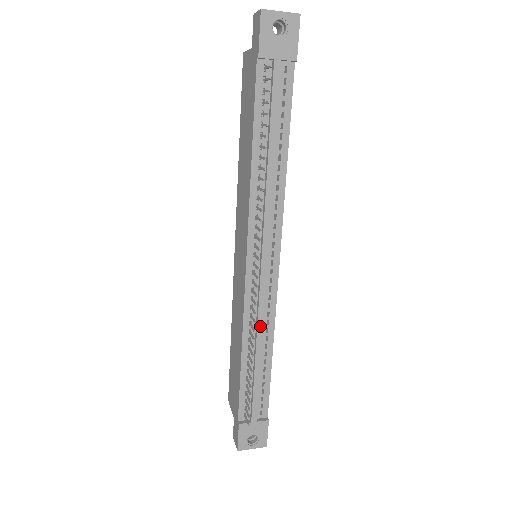
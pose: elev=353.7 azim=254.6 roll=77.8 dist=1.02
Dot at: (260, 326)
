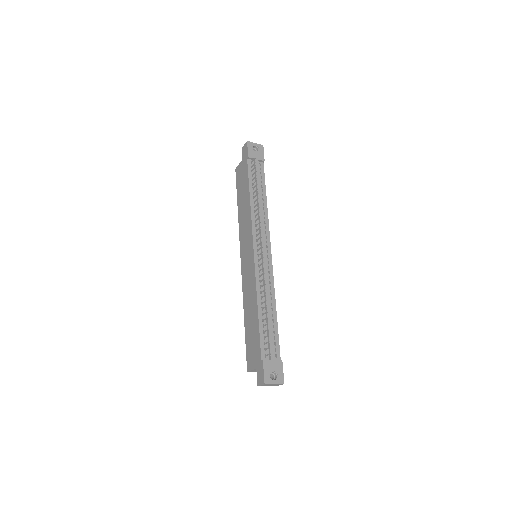
Dot at: (267, 287)
